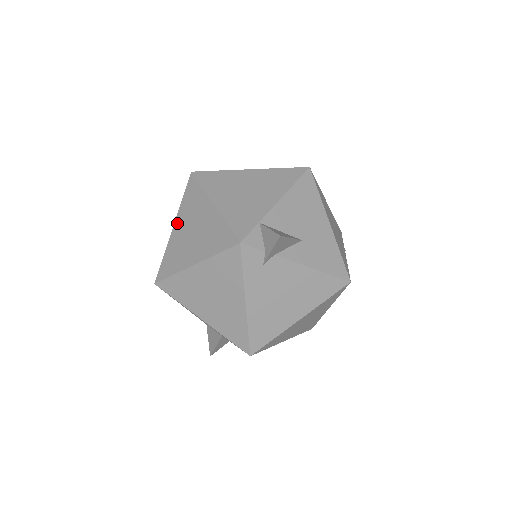
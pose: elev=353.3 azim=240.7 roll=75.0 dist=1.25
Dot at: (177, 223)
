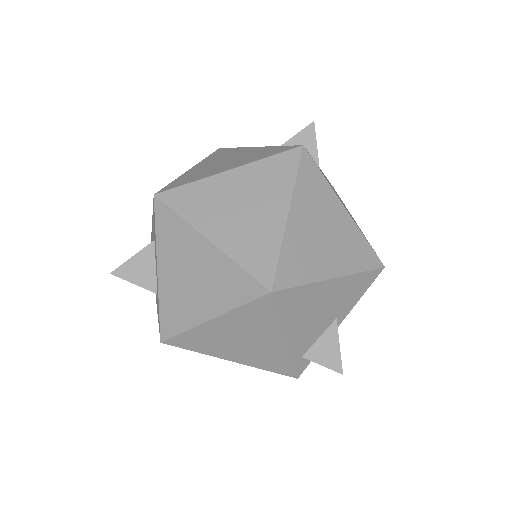
Dot at: (208, 231)
